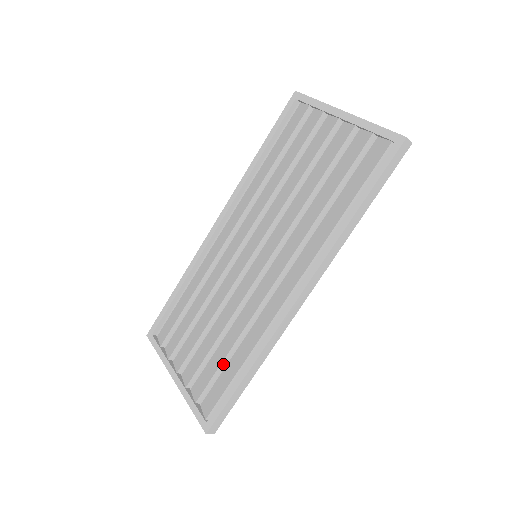
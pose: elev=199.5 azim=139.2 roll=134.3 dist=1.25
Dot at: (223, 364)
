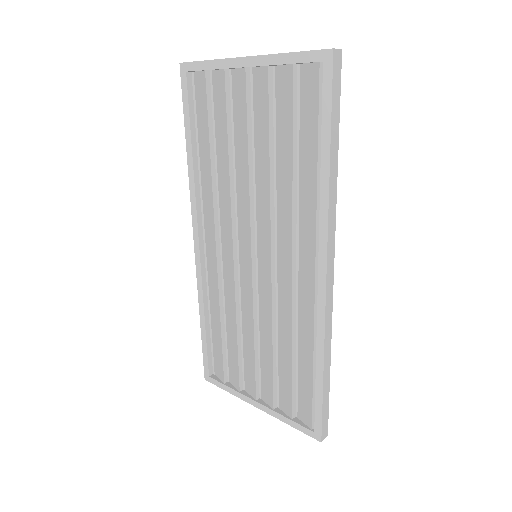
Dot at: (294, 373)
